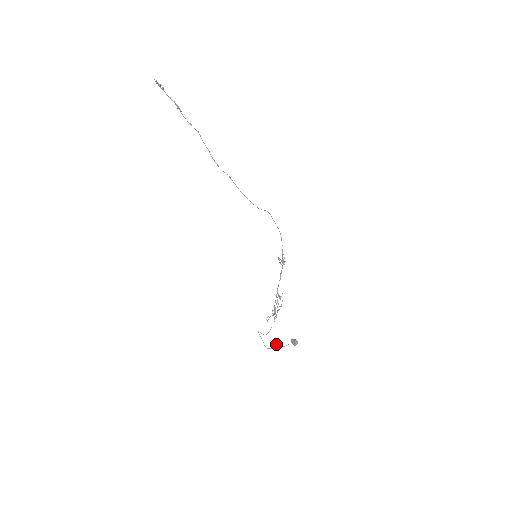
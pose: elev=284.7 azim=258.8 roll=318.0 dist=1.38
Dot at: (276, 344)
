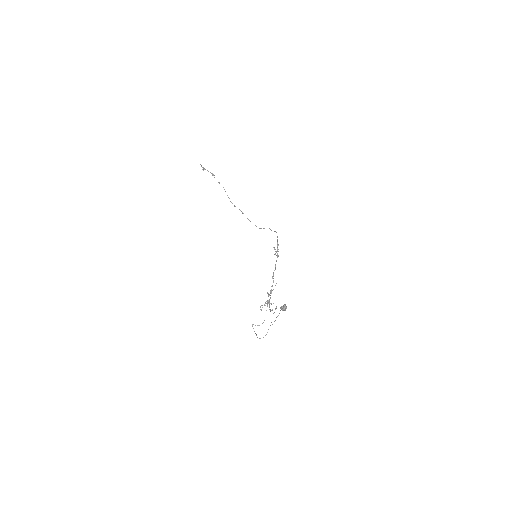
Dot at: occluded
